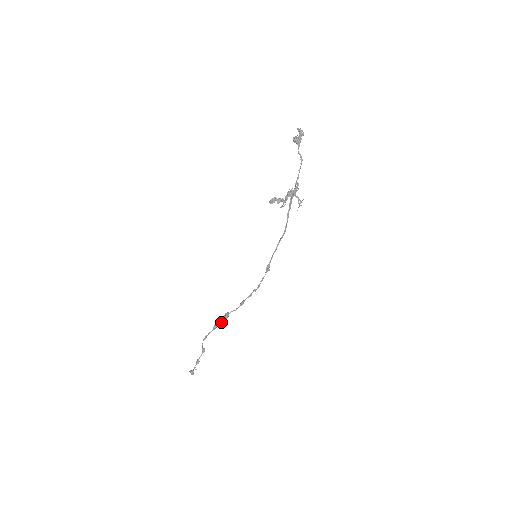
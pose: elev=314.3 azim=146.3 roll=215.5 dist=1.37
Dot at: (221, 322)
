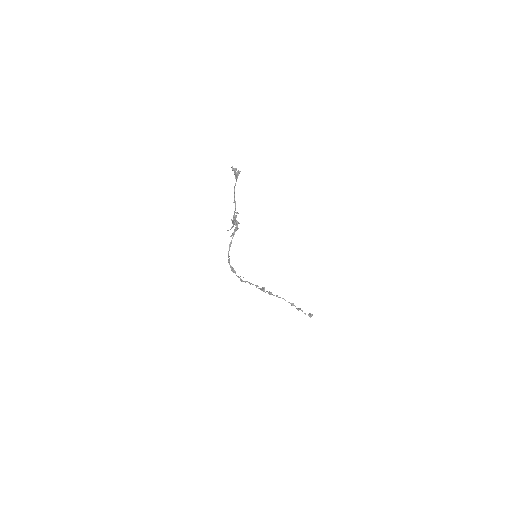
Dot at: (265, 292)
